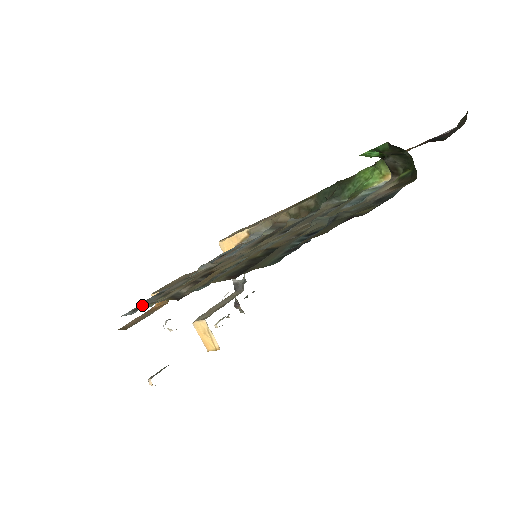
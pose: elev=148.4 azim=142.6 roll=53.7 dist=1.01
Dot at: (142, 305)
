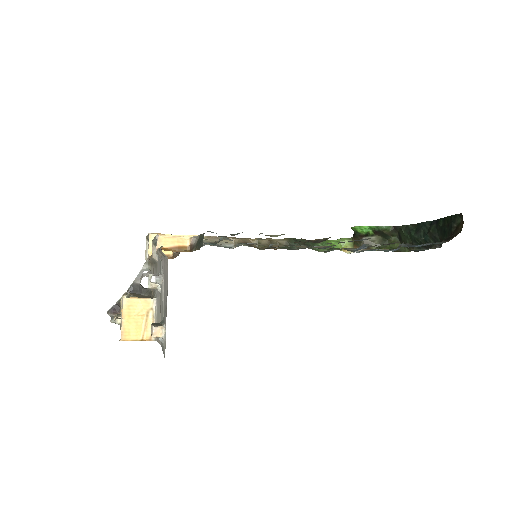
Dot at: occluded
